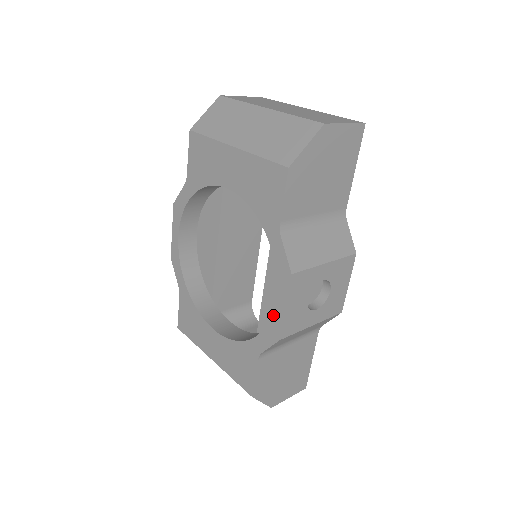
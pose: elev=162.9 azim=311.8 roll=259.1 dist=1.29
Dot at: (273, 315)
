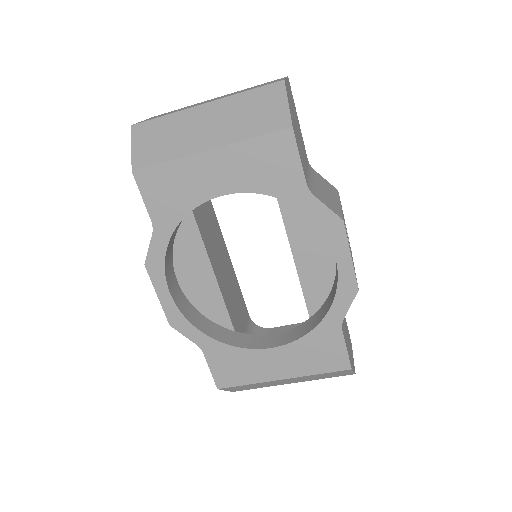
Dot at: (340, 274)
